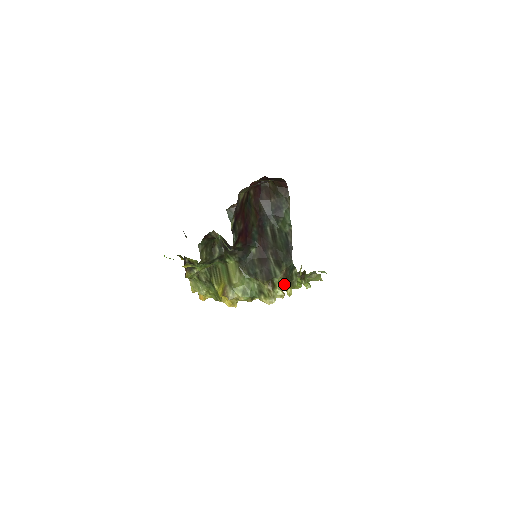
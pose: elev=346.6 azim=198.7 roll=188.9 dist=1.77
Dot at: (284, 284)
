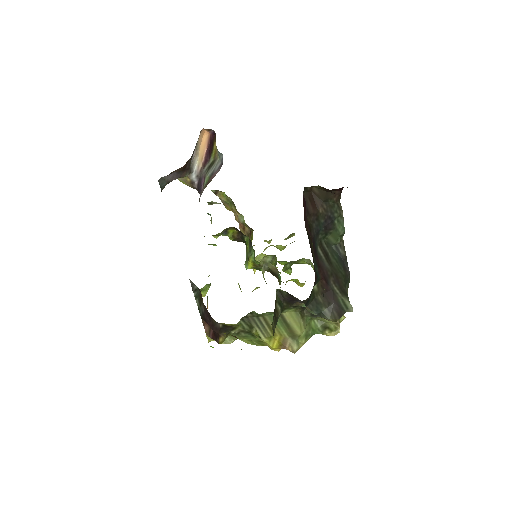
Dot at: occluded
